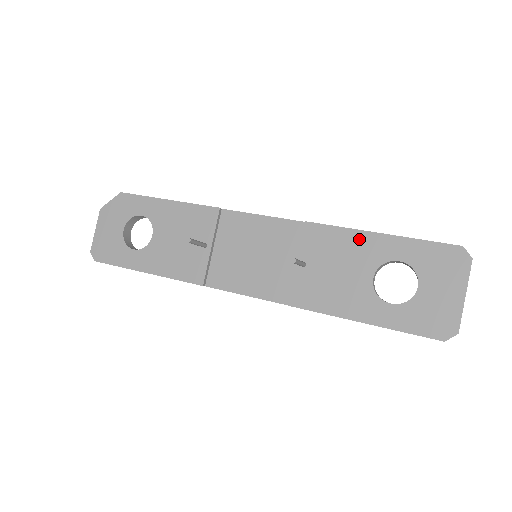
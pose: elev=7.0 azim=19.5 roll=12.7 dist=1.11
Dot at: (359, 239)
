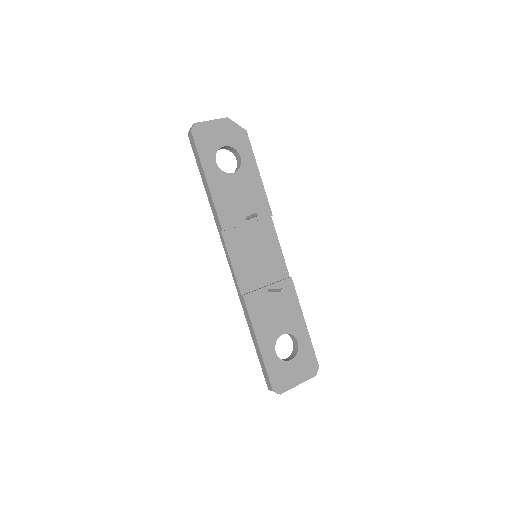
Dot at: (298, 313)
